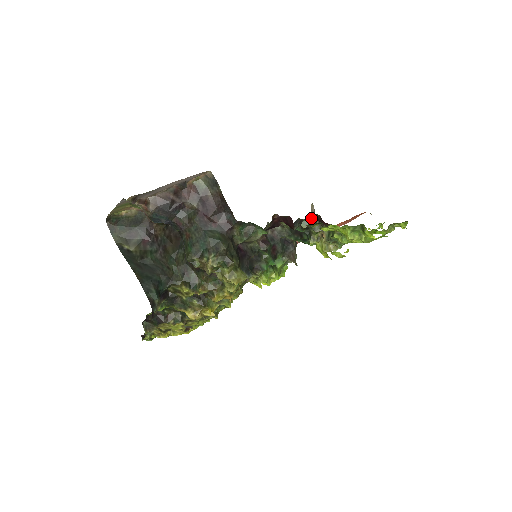
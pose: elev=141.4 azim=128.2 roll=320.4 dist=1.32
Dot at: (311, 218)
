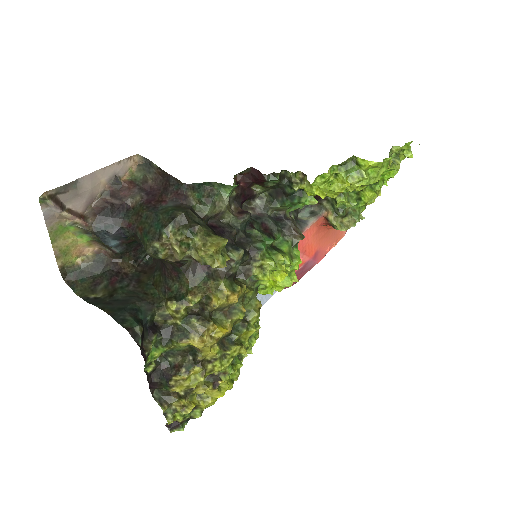
Dot at: (309, 209)
